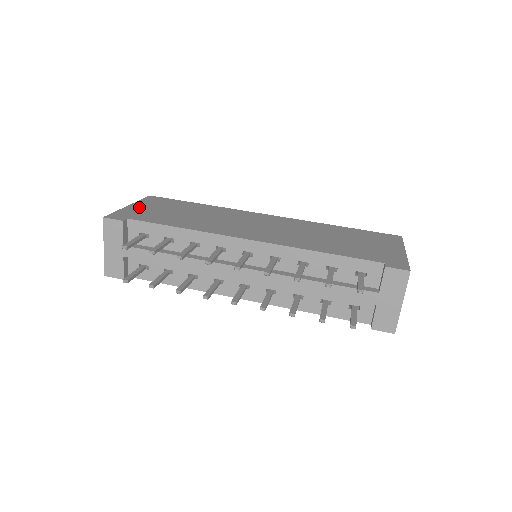
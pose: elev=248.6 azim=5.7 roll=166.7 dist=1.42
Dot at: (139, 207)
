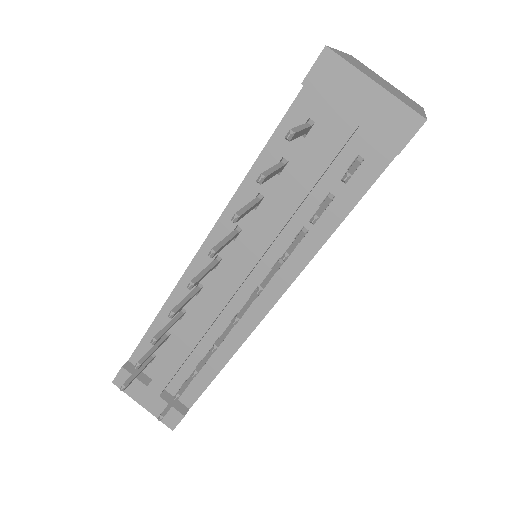
Dot at: occluded
